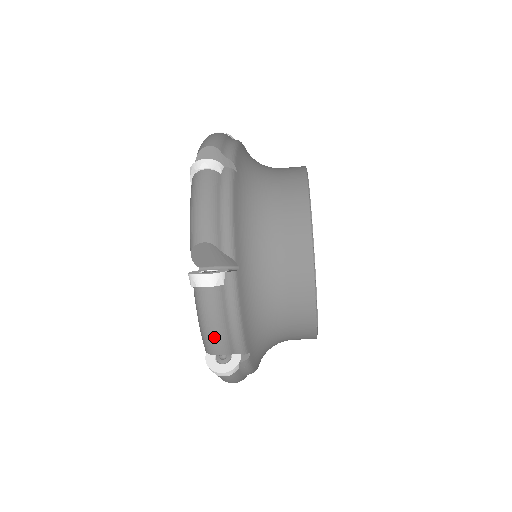
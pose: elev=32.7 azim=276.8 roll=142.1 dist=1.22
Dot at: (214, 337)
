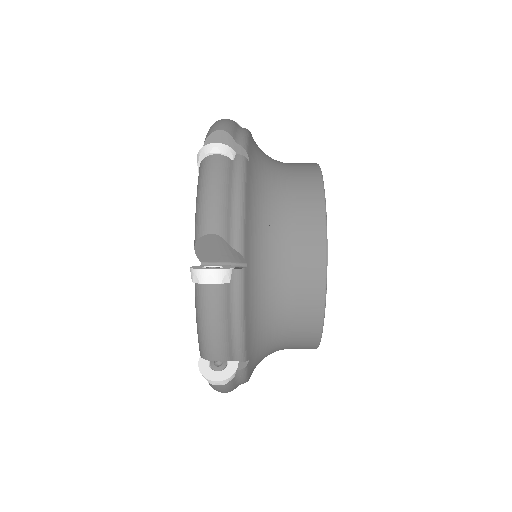
Dot at: occluded
